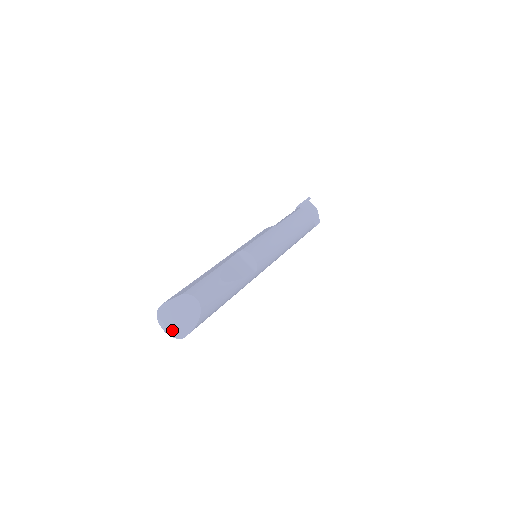
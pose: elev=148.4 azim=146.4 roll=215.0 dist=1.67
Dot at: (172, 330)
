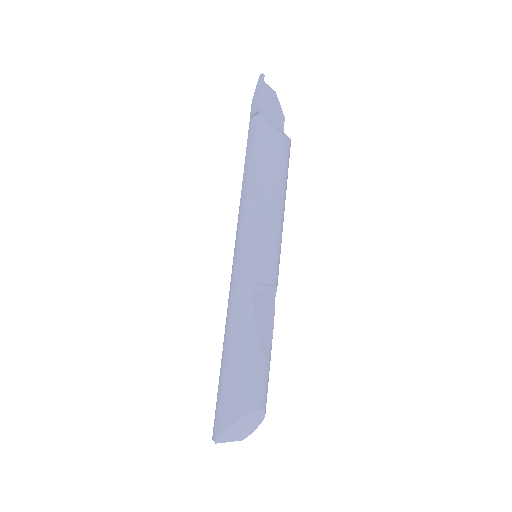
Dot at: (235, 440)
